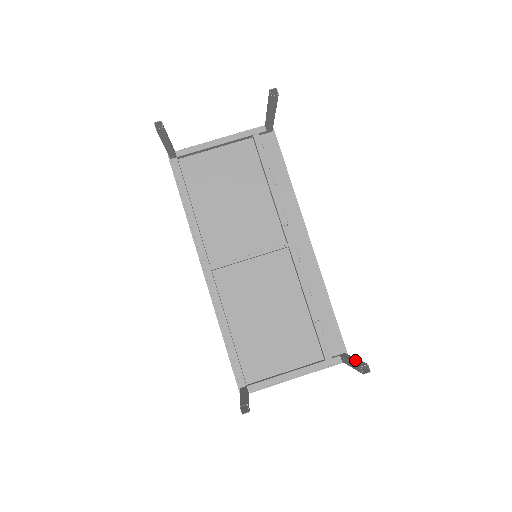
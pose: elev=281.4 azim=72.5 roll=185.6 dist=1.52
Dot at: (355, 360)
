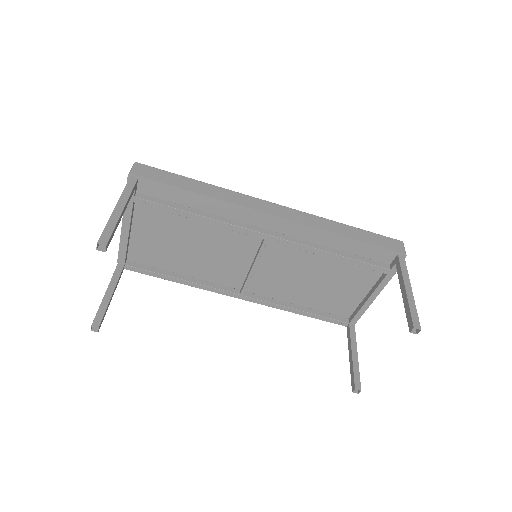
Dot at: (405, 301)
